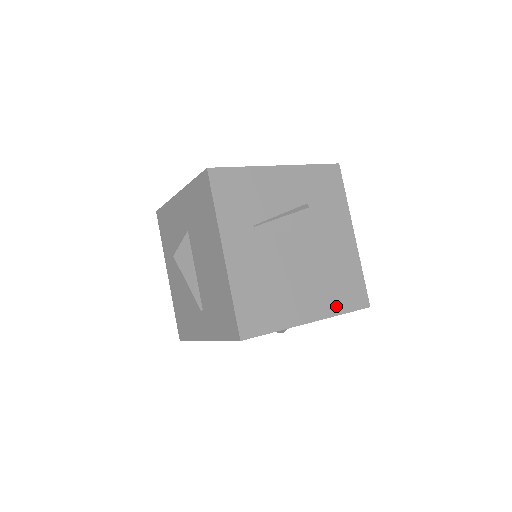
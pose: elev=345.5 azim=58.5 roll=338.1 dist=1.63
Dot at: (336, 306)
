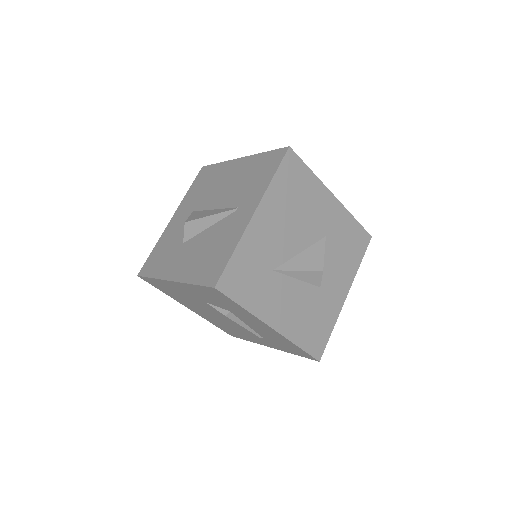
Dot at: occluded
